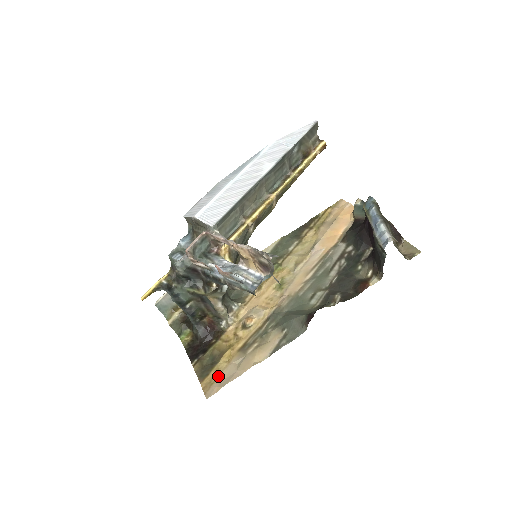
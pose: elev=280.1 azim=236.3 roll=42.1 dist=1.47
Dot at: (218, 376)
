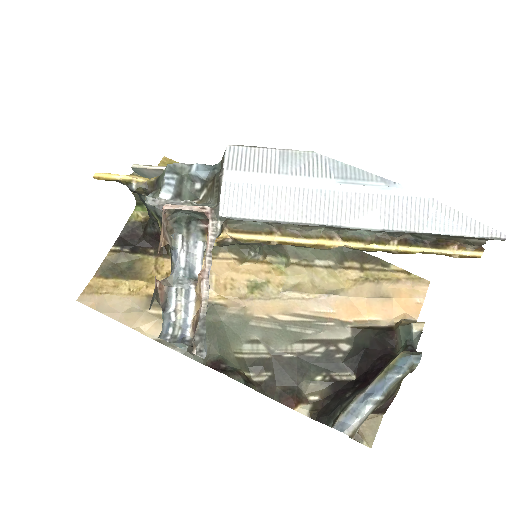
Dot at: (108, 293)
